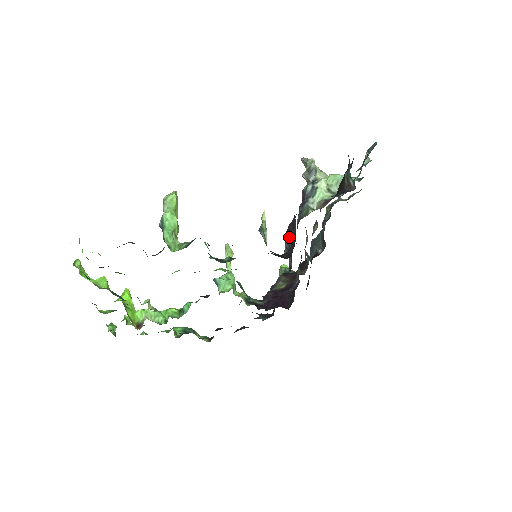
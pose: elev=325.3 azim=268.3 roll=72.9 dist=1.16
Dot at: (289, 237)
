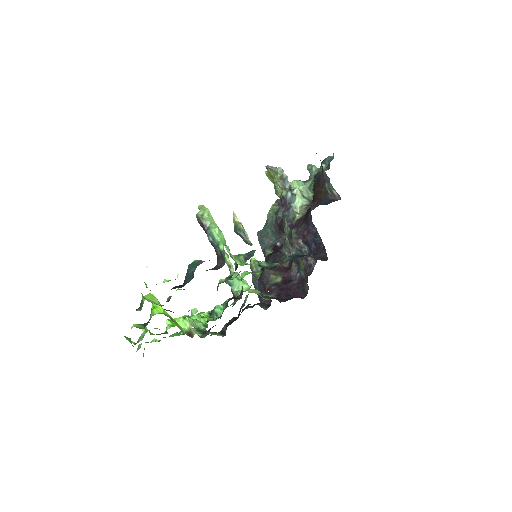
Dot at: (304, 241)
